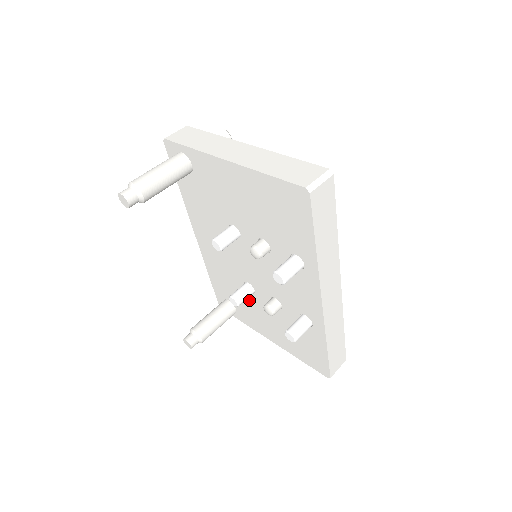
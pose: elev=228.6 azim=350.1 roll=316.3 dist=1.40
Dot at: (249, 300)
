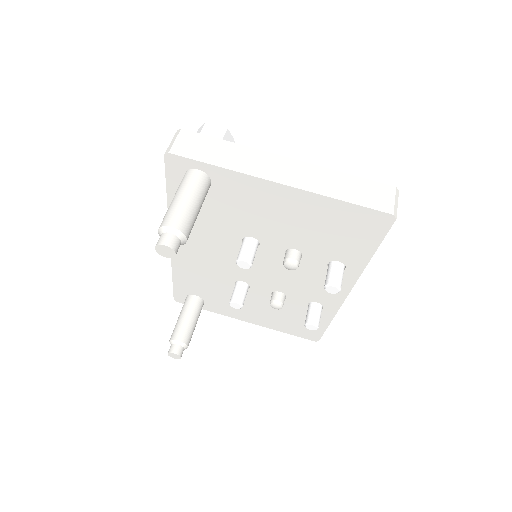
Dot at: occluded
